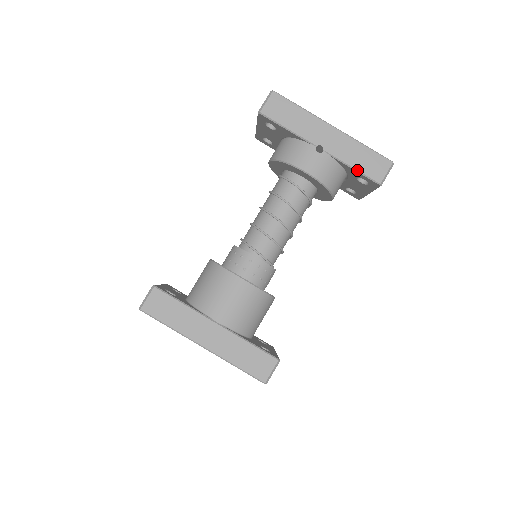
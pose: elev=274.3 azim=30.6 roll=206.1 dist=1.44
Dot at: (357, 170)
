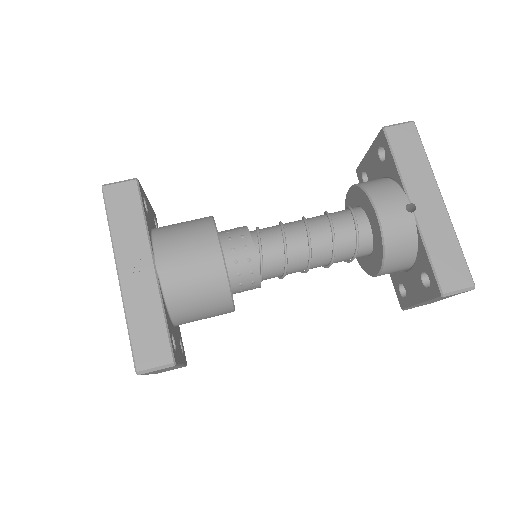
Dot at: (431, 259)
